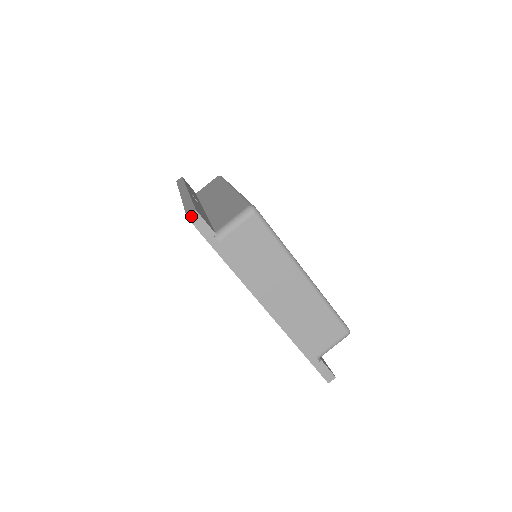
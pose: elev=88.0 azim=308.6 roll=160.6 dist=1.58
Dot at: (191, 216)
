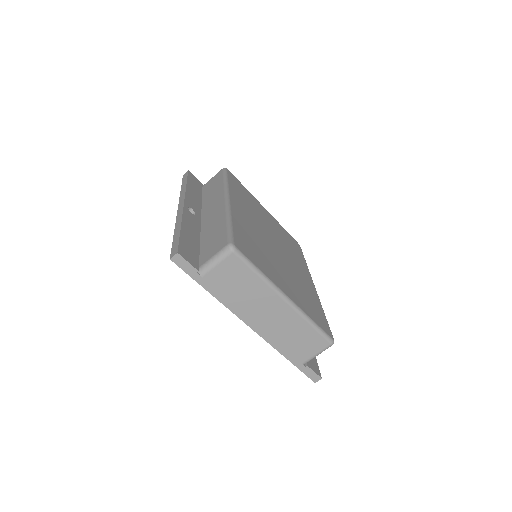
Dot at: (174, 258)
